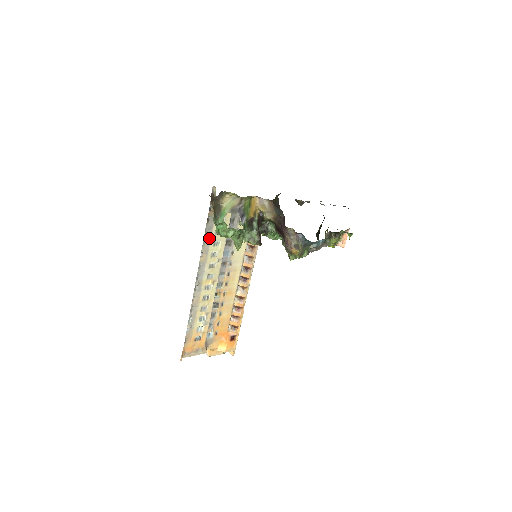
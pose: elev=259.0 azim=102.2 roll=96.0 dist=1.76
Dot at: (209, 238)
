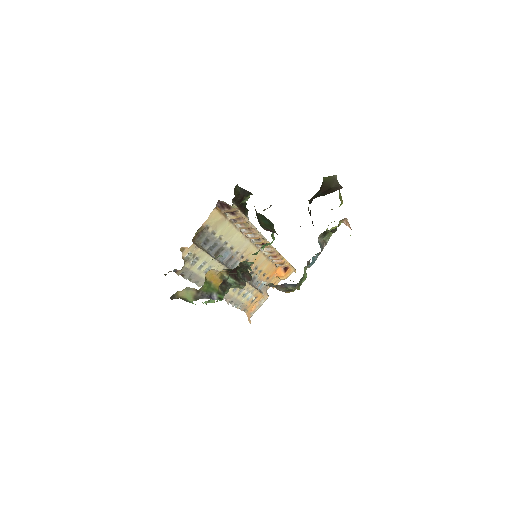
Dot at: (197, 277)
